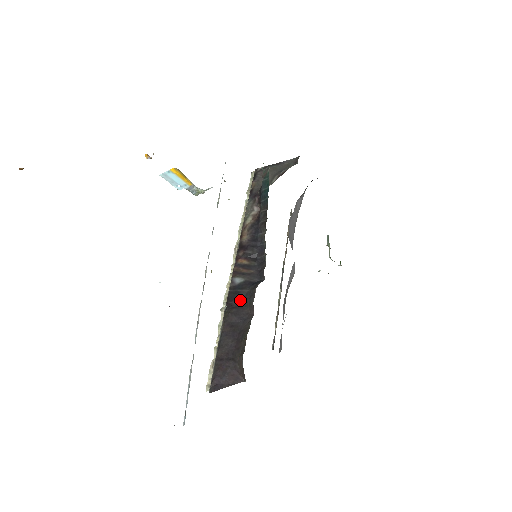
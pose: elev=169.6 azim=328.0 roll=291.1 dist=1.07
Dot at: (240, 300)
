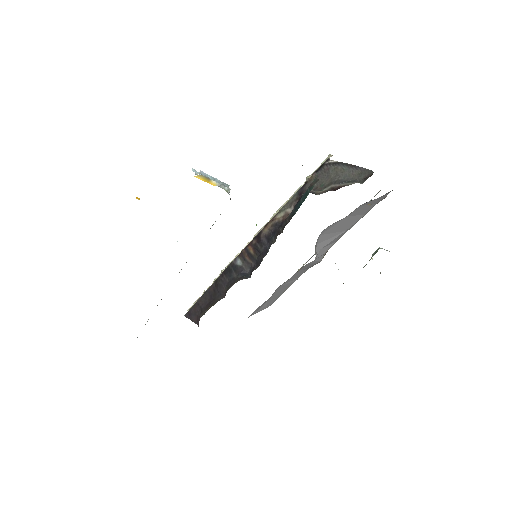
Dot at: (228, 278)
